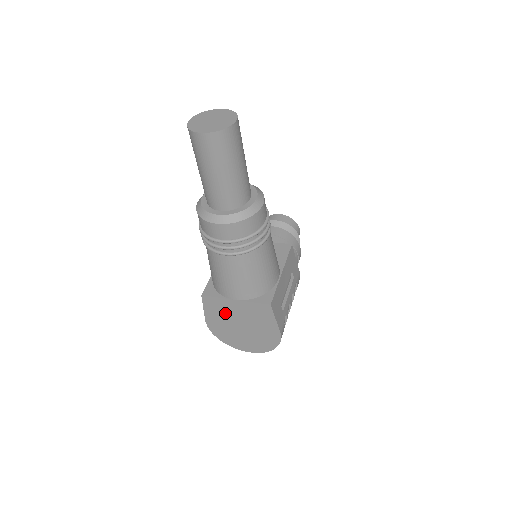
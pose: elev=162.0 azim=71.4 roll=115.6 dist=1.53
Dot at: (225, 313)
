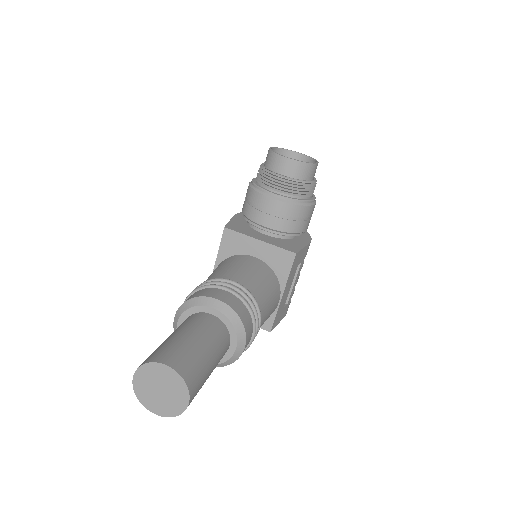
Dot at: occluded
